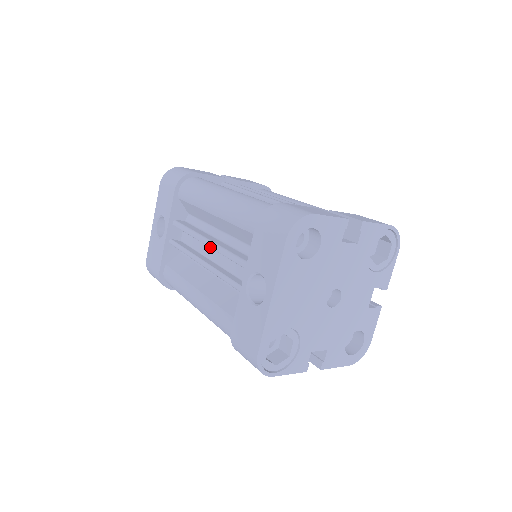
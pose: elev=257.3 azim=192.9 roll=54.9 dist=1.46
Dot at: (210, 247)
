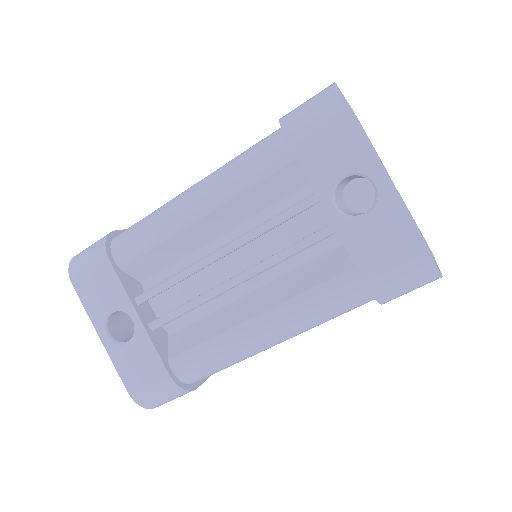
Dot at: (231, 250)
